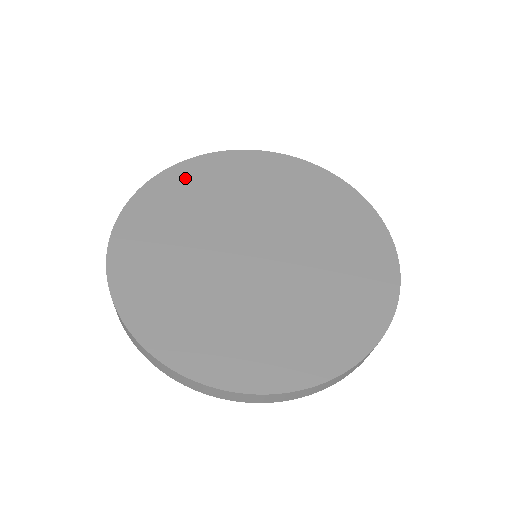
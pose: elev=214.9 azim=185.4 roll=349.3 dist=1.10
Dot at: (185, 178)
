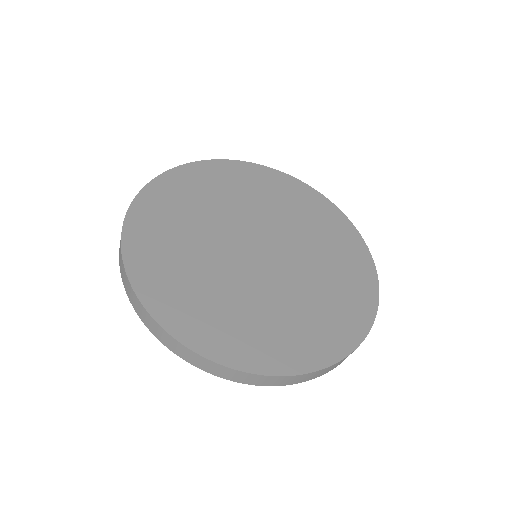
Dot at: (251, 174)
